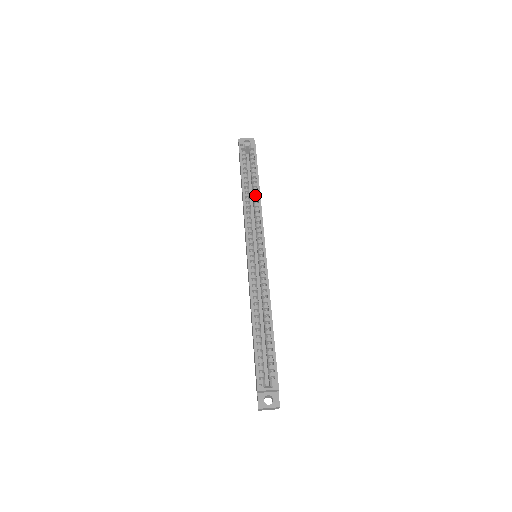
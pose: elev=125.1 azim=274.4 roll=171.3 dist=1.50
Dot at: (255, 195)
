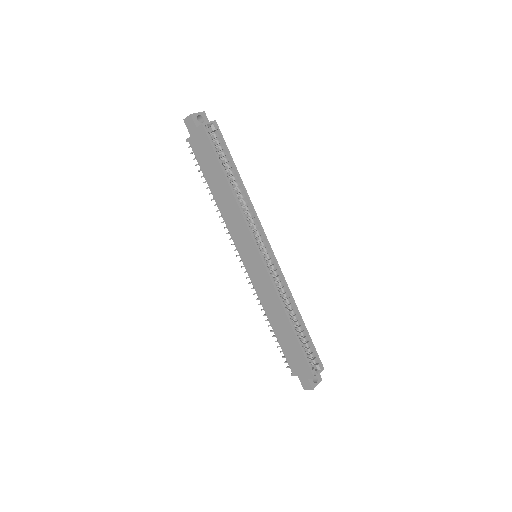
Dot at: (241, 191)
